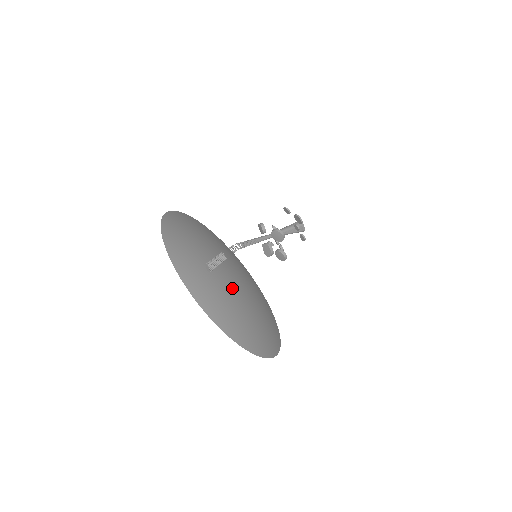
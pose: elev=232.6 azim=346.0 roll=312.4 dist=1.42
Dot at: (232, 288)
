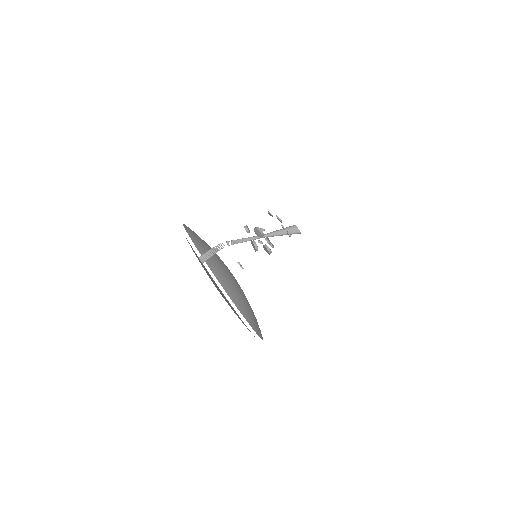
Dot at: (237, 283)
